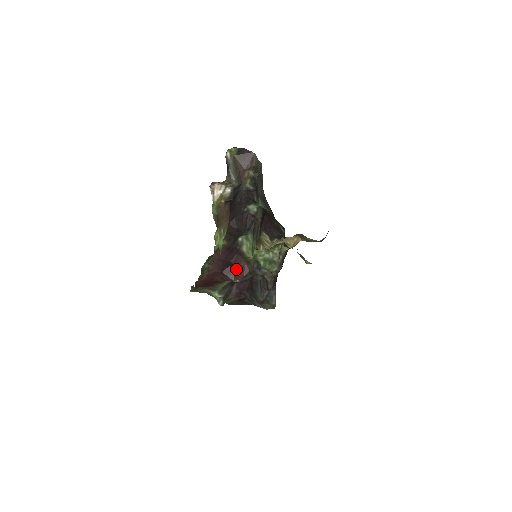
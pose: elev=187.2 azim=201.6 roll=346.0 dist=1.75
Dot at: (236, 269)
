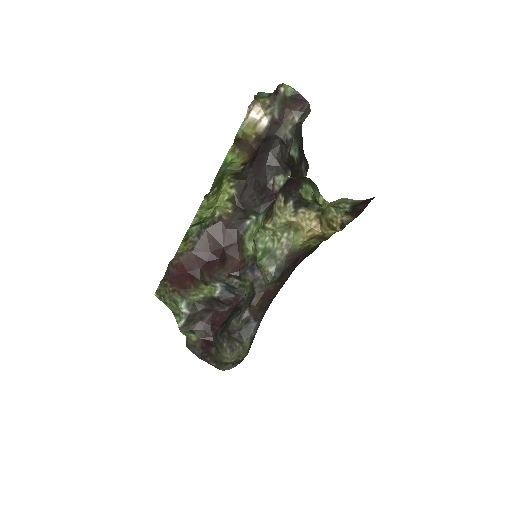
Dot at: (225, 262)
